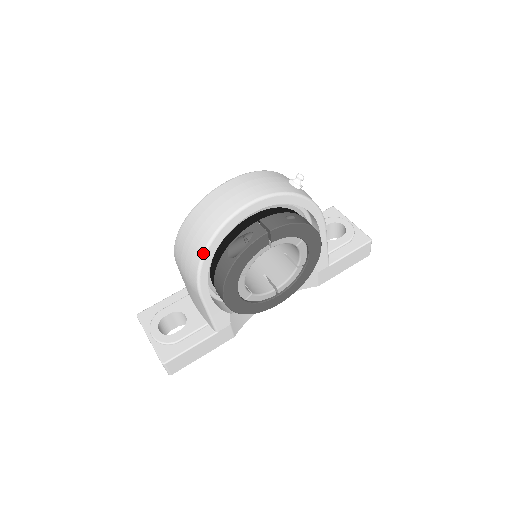
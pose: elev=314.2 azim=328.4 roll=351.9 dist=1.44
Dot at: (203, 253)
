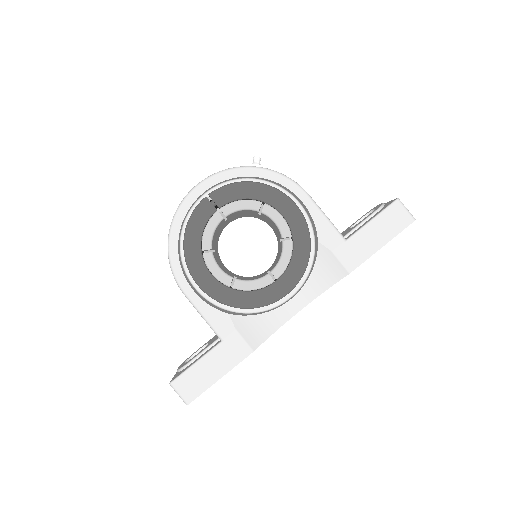
Dot at: (168, 243)
